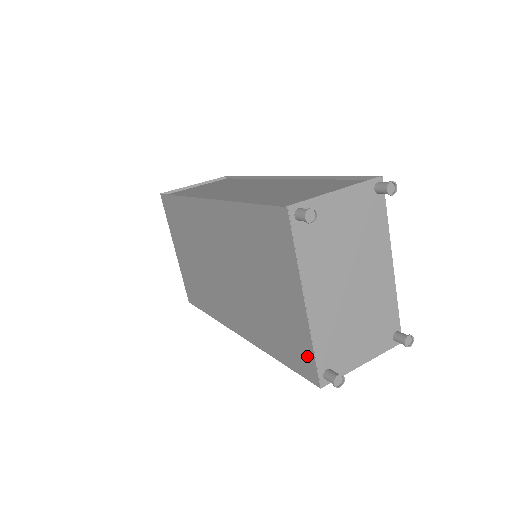
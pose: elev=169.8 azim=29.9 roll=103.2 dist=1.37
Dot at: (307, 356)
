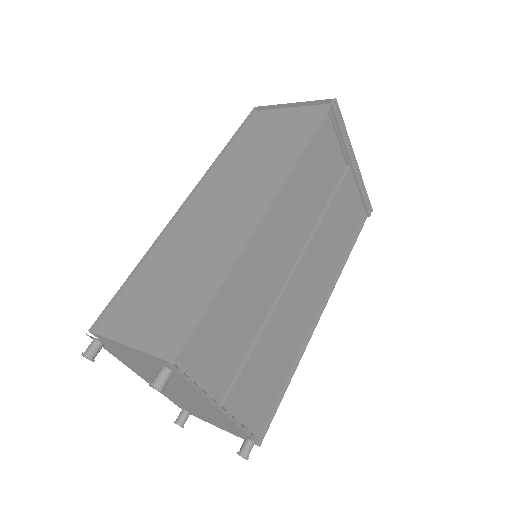
Dot at: occluded
